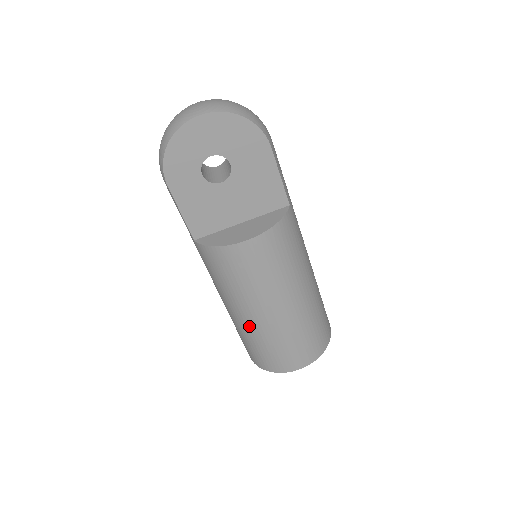
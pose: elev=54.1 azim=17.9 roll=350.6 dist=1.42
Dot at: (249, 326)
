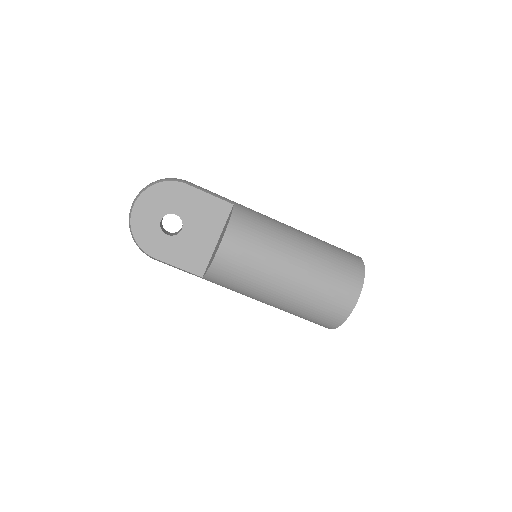
Dot at: (289, 301)
